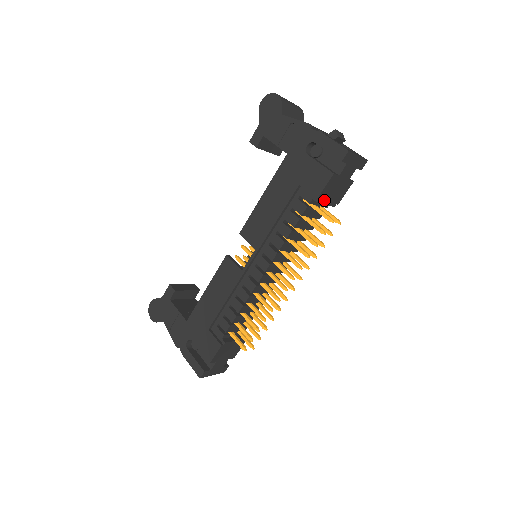
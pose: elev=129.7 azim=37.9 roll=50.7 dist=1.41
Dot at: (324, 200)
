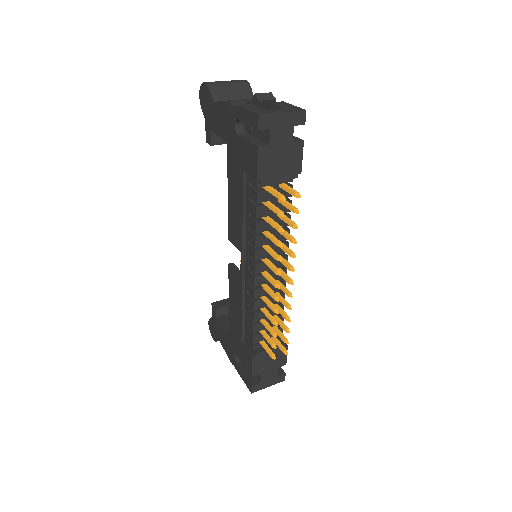
Dot at: (271, 178)
